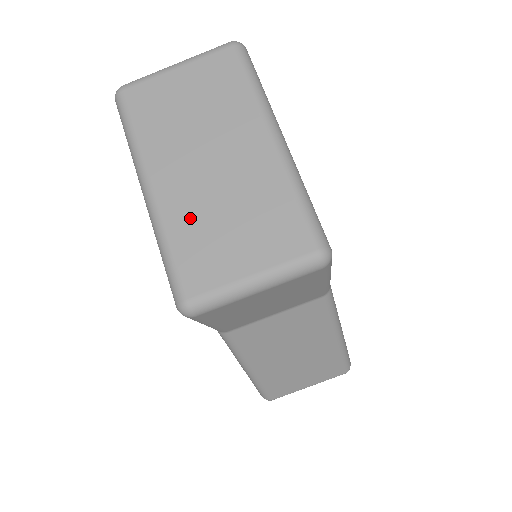
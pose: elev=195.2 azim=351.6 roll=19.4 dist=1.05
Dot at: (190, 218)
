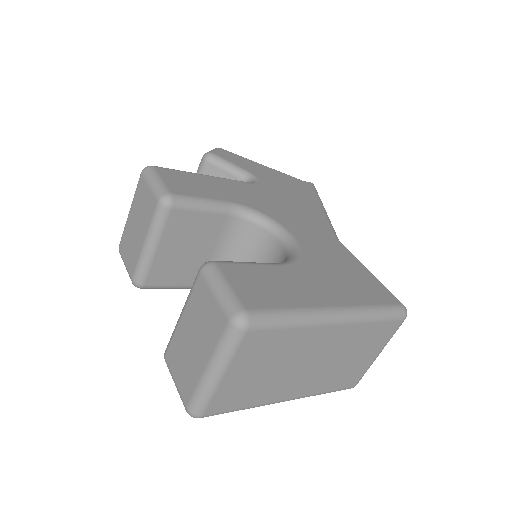
Dot at: (326, 380)
